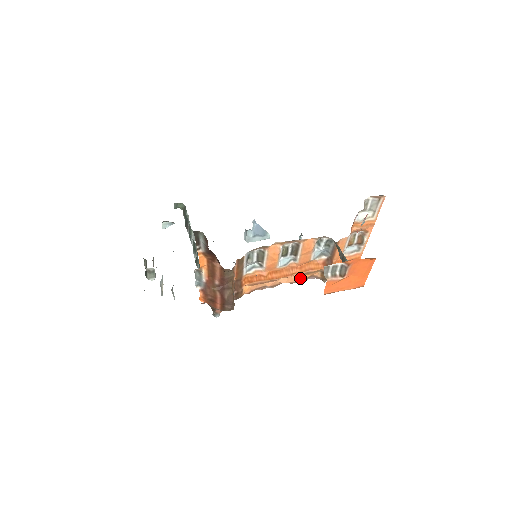
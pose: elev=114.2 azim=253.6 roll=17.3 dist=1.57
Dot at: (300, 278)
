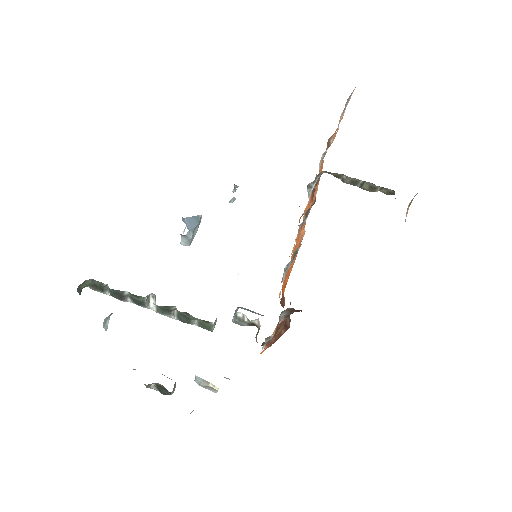
Dot at: occluded
